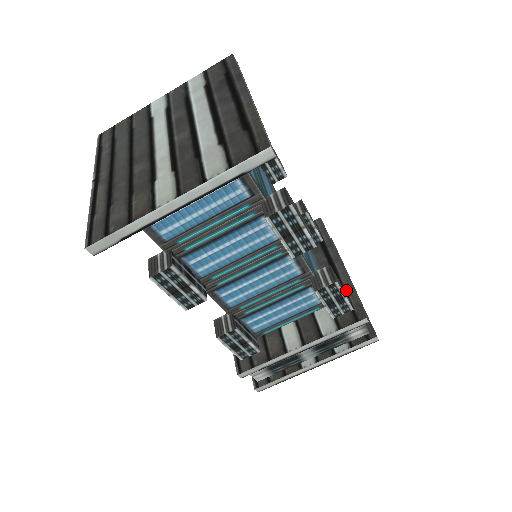
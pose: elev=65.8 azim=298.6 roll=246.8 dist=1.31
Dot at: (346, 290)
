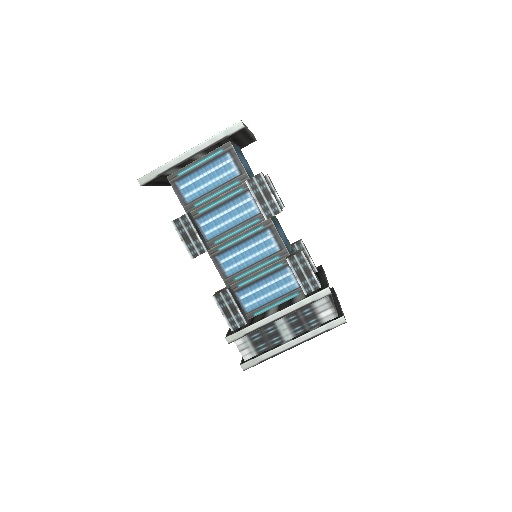
Dot at: (321, 282)
